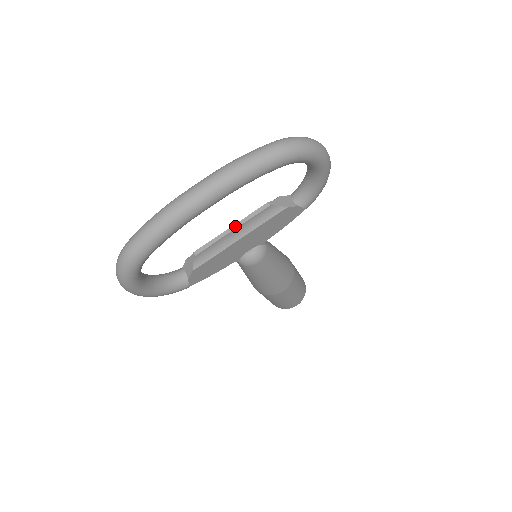
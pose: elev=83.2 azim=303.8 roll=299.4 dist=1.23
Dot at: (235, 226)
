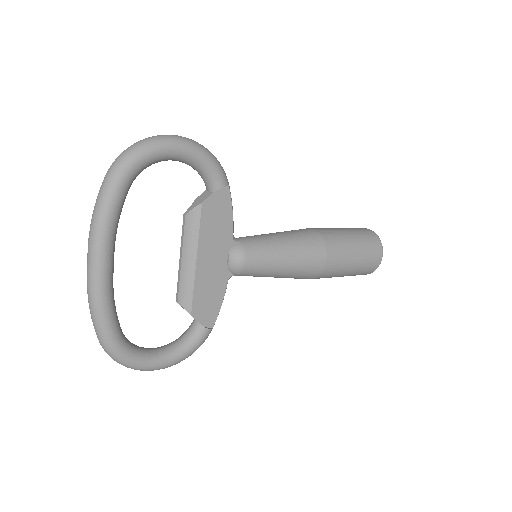
Dot at: (180, 255)
